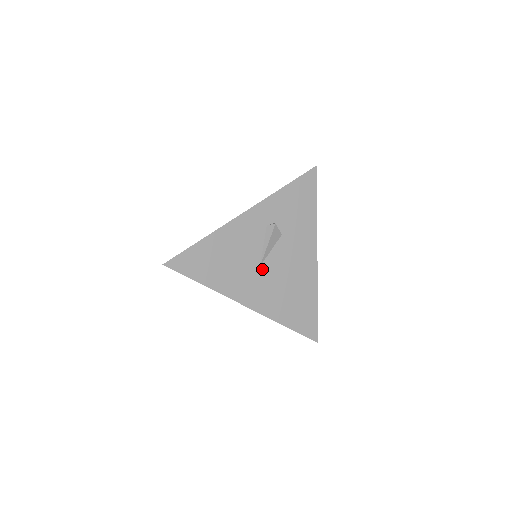
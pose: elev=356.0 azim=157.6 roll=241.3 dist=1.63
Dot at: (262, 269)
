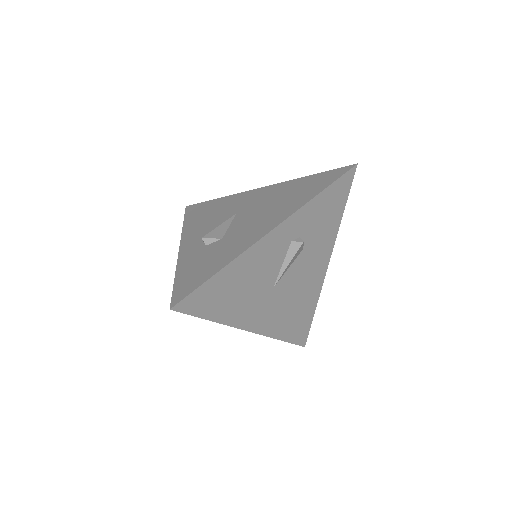
Dot at: (275, 290)
